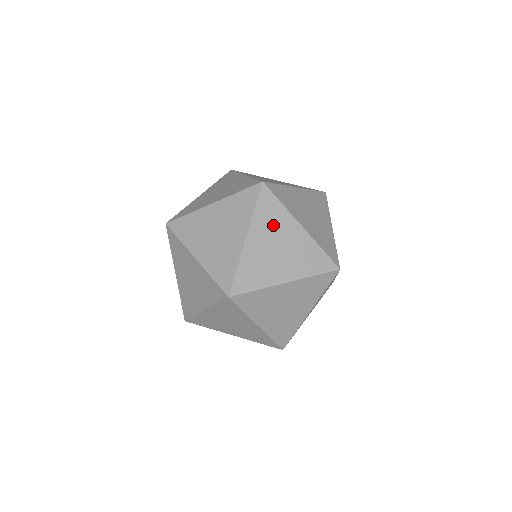
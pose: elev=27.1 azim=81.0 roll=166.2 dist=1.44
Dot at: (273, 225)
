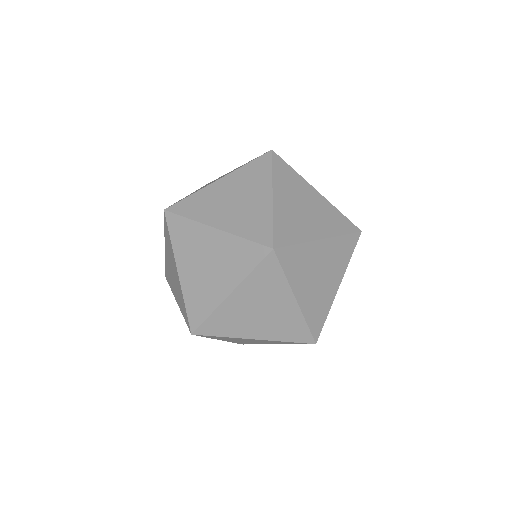
Dot at: occluded
